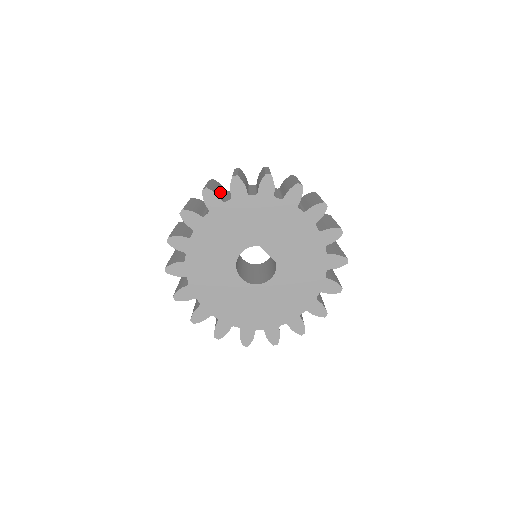
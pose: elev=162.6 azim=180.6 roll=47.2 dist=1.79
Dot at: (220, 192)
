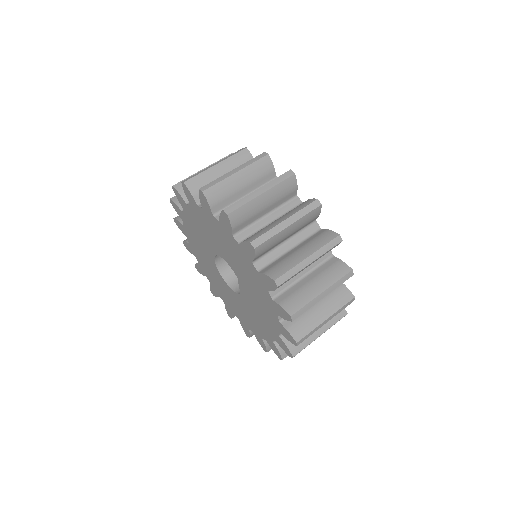
Dot at: (256, 214)
